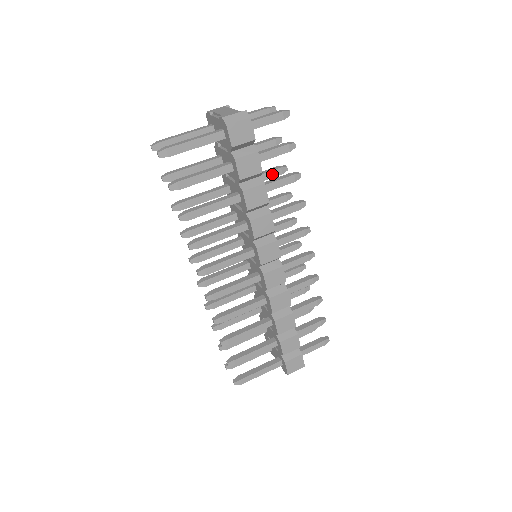
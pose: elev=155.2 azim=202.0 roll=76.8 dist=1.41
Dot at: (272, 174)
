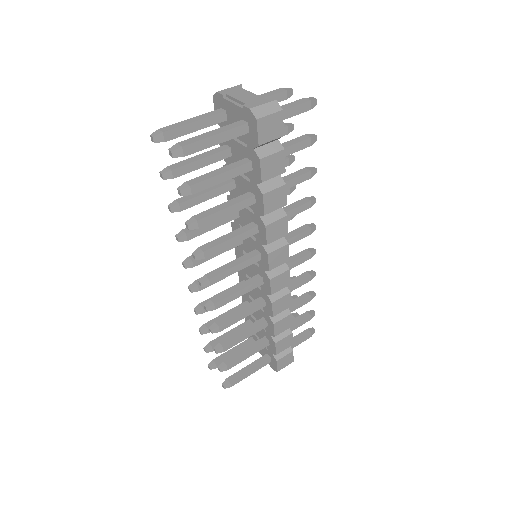
Dot at: occluded
